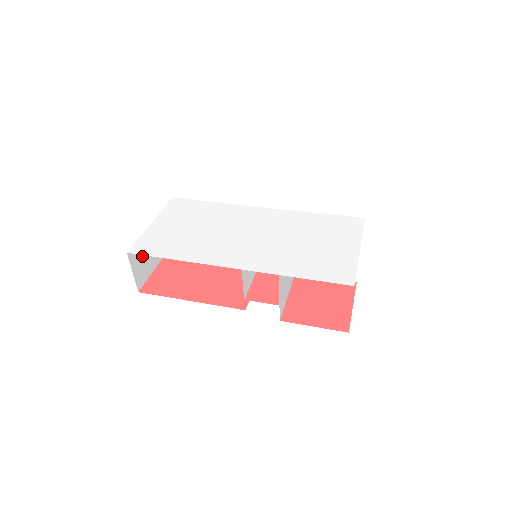
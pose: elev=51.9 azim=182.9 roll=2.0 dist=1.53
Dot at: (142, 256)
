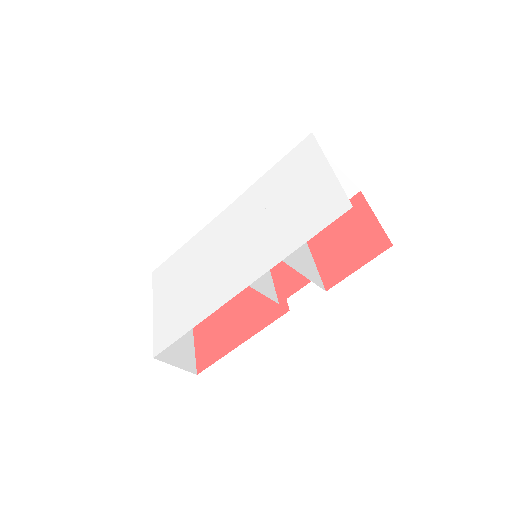
Dot at: (171, 345)
